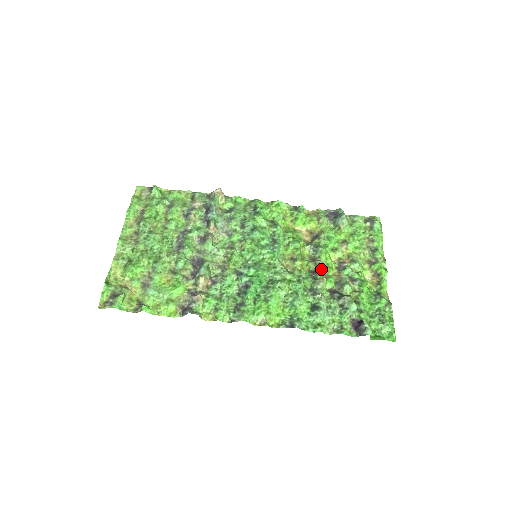
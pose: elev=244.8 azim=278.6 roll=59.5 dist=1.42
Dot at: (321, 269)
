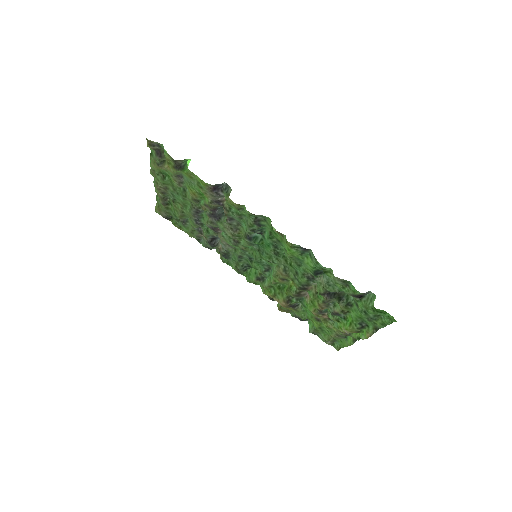
Dot at: (309, 294)
